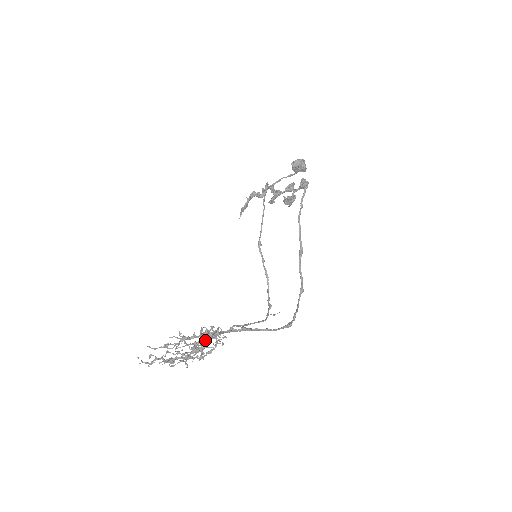
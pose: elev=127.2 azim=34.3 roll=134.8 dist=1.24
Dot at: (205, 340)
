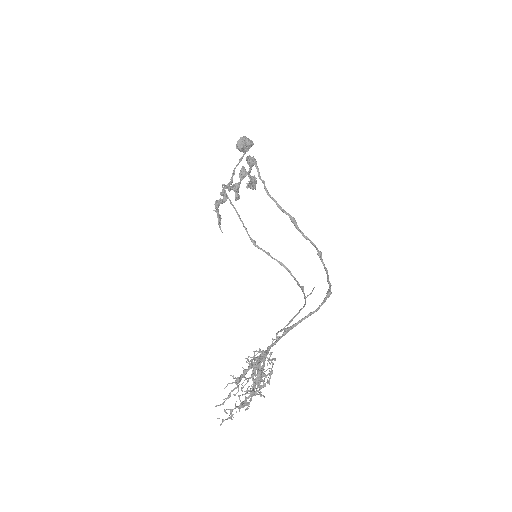
Dot at: (256, 368)
